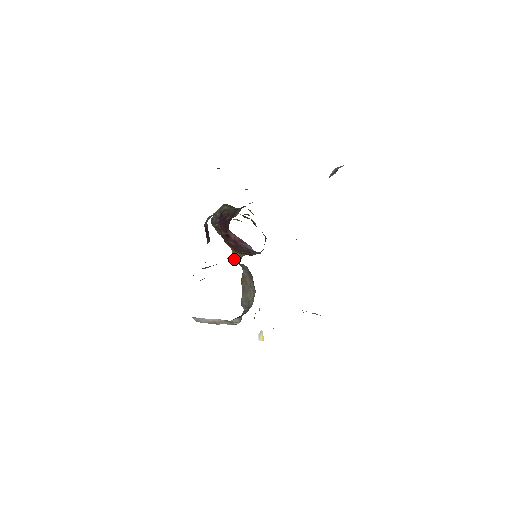
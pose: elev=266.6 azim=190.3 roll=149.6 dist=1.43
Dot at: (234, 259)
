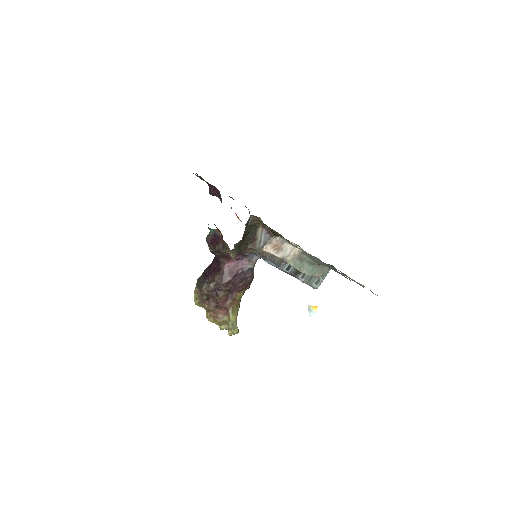
Dot at: (234, 327)
